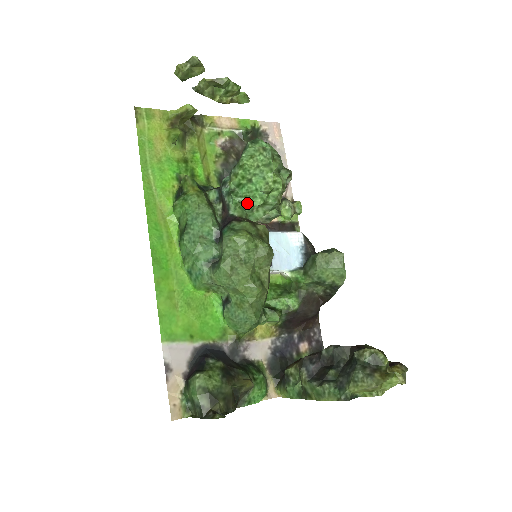
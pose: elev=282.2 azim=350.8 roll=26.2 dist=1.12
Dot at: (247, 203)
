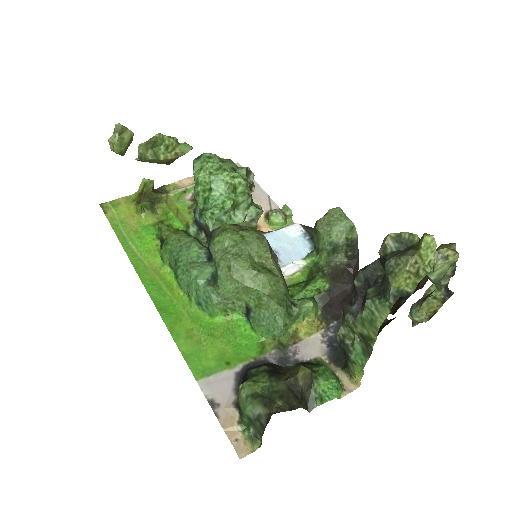
Dot at: (219, 211)
